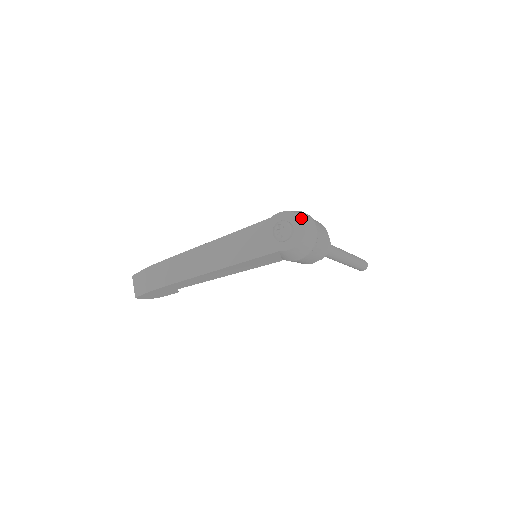
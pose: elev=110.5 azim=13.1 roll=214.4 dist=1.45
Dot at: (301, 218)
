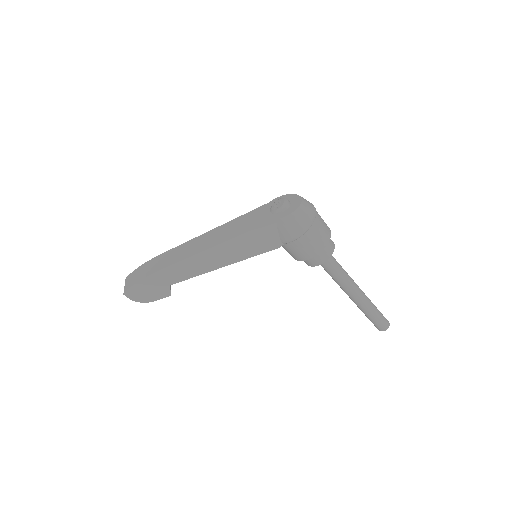
Dot at: (298, 195)
